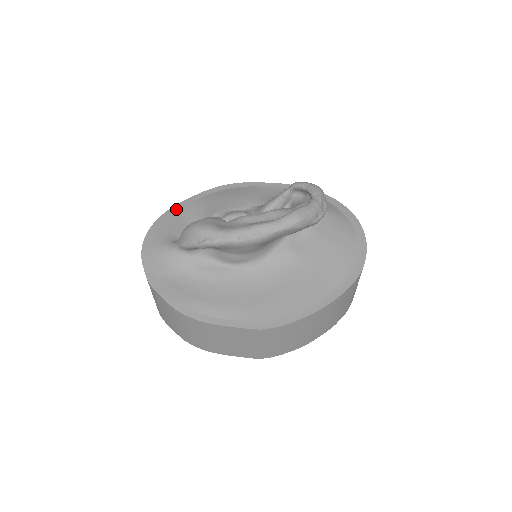
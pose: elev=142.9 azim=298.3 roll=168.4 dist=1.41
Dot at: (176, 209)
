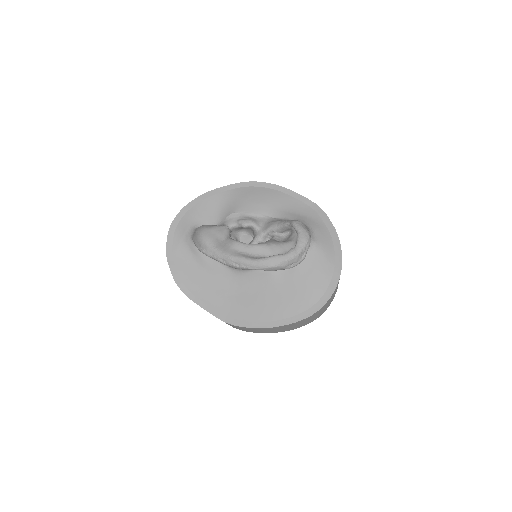
Dot at: (210, 194)
